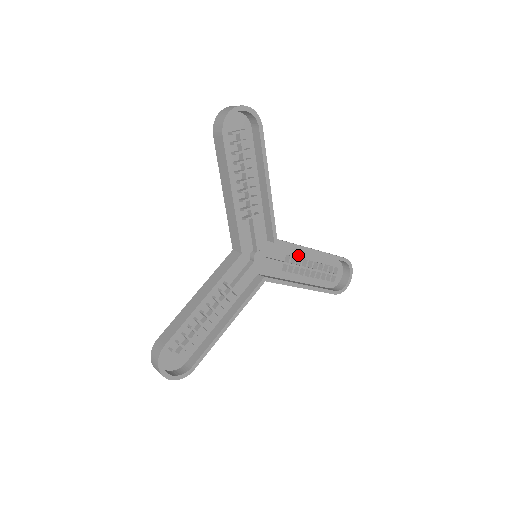
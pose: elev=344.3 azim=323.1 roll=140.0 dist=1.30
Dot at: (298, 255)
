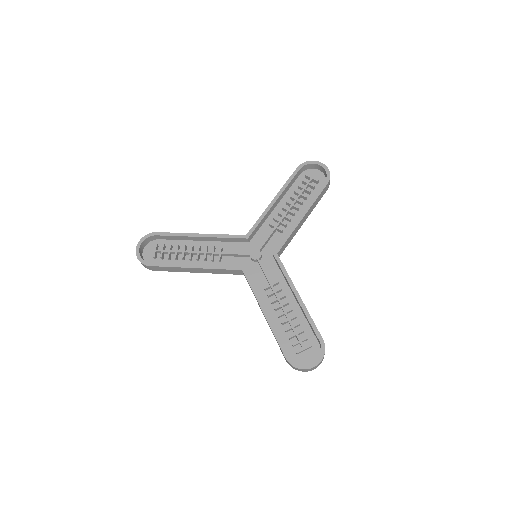
Dot at: (287, 295)
